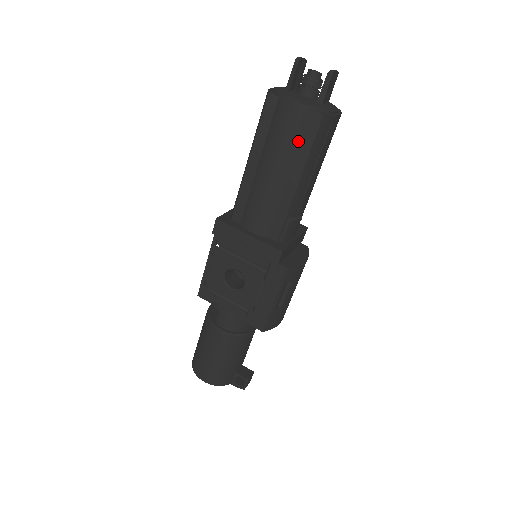
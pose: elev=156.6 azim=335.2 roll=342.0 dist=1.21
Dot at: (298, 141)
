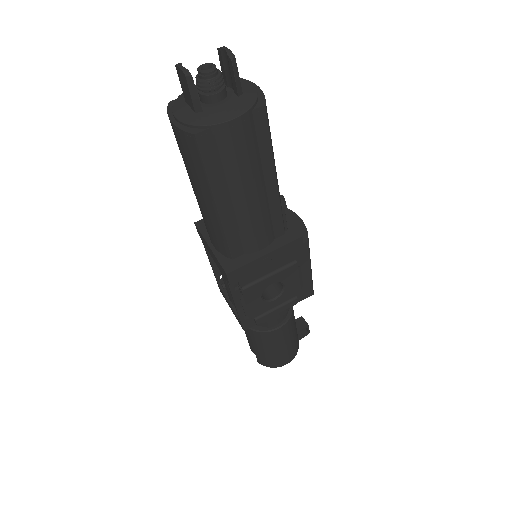
Dot at: (256, 148)
